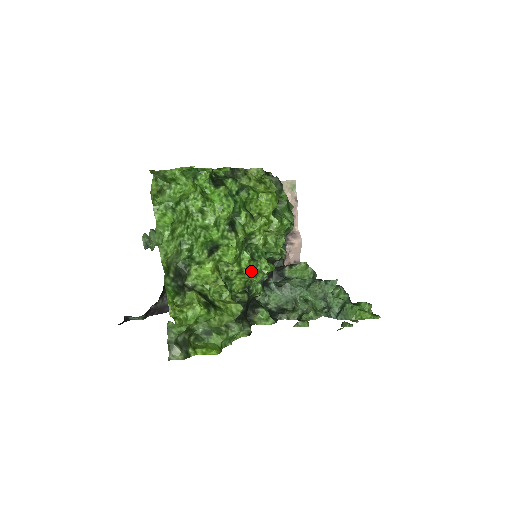
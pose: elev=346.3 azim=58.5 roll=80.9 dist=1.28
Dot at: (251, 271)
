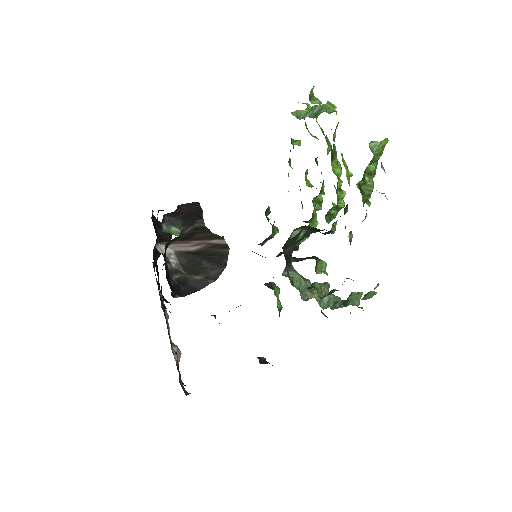
Dot at: (342, 195)
